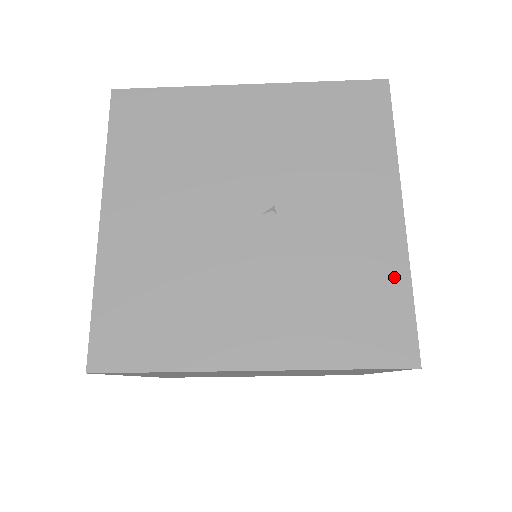
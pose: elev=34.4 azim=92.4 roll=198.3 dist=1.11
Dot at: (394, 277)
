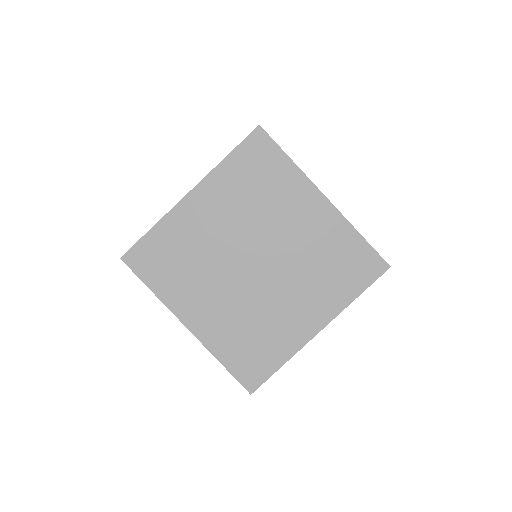
Dot at: occluded
